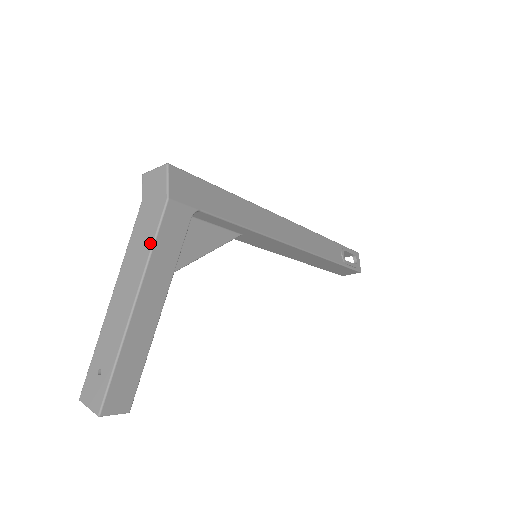
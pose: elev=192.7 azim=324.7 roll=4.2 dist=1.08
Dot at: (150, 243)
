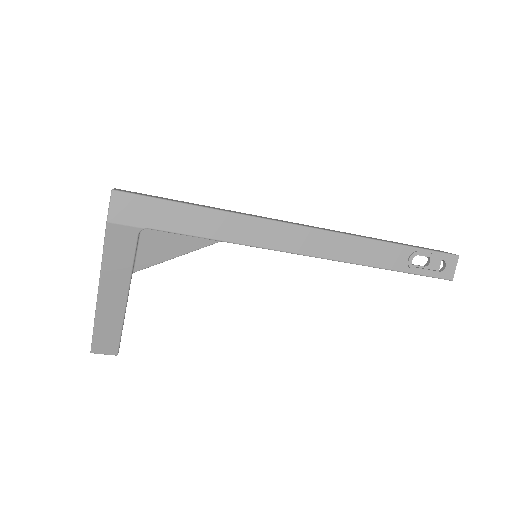
Dot at: (103, 252)
